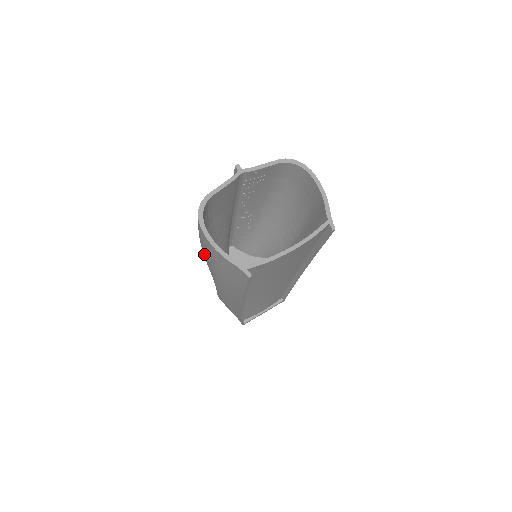
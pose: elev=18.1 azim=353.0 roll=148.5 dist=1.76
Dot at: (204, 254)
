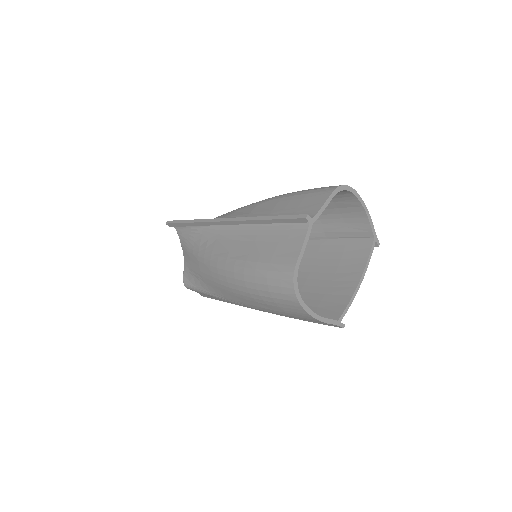
Dot at: (257, 302)
